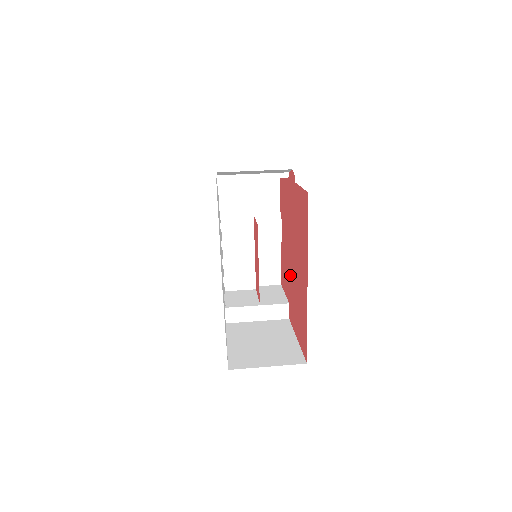
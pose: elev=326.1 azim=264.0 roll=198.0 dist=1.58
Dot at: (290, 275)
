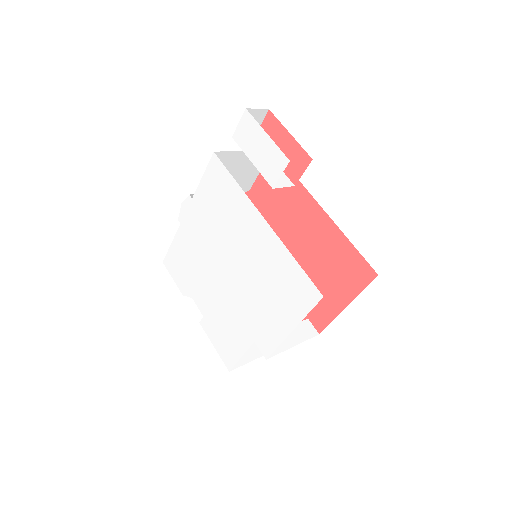
Dot at: occluded
